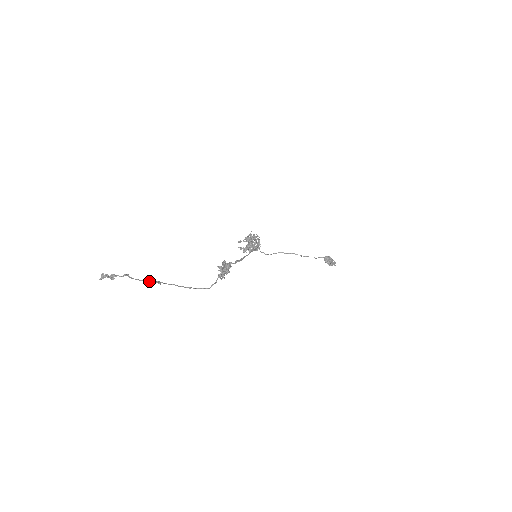
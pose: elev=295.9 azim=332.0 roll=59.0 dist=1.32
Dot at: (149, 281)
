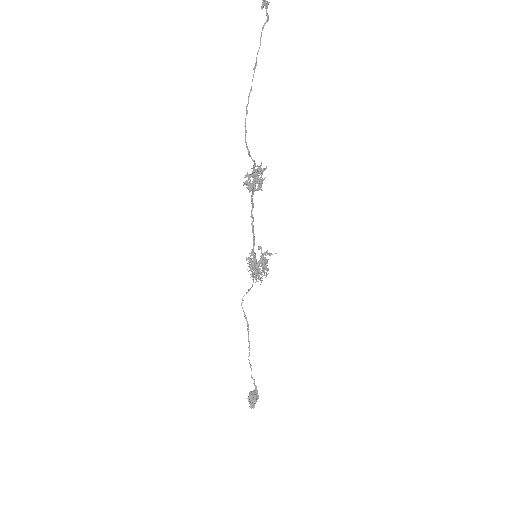
Dot at: occluded
